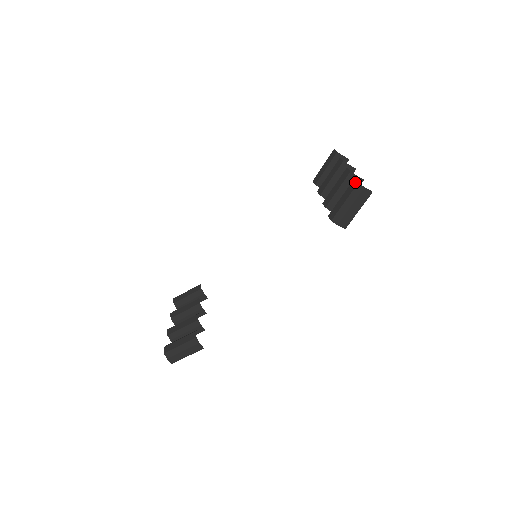
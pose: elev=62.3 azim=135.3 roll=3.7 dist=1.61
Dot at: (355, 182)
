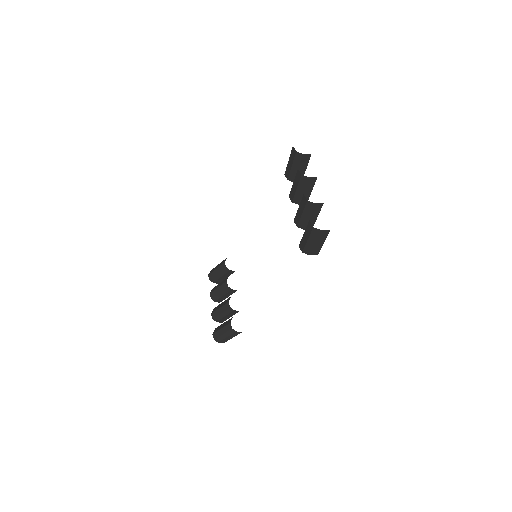
Dot at: (310, 225)
